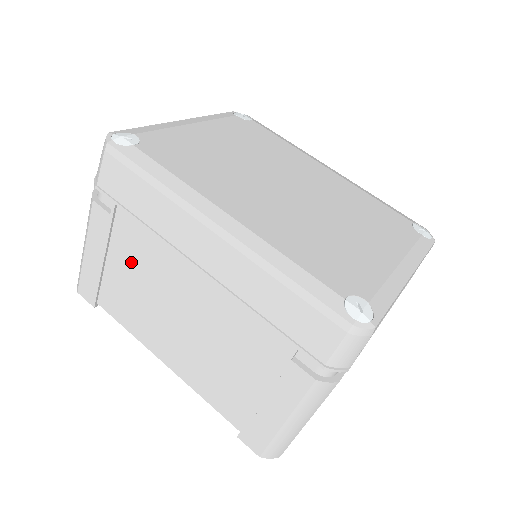
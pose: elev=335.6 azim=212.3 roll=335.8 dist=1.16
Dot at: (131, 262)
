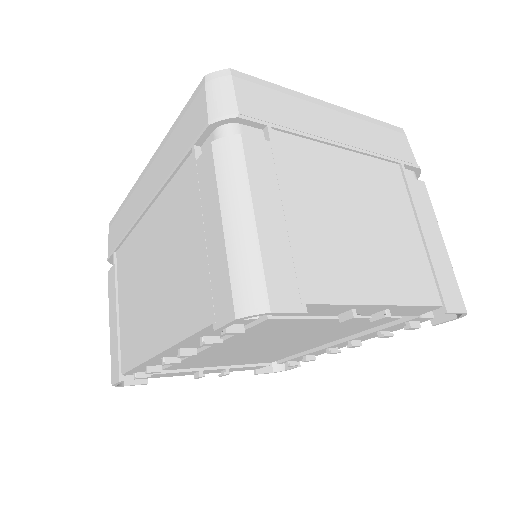
Dot at: (127, 284)
